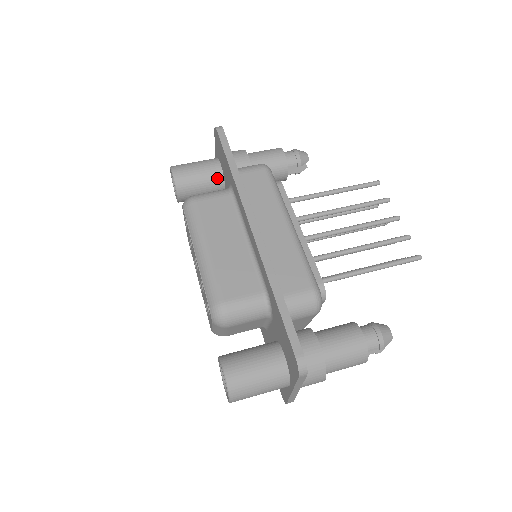
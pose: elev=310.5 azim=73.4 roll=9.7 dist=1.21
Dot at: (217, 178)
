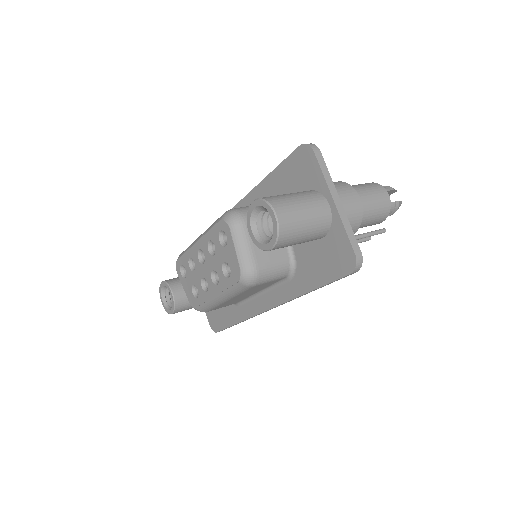
Dot at: occluded
